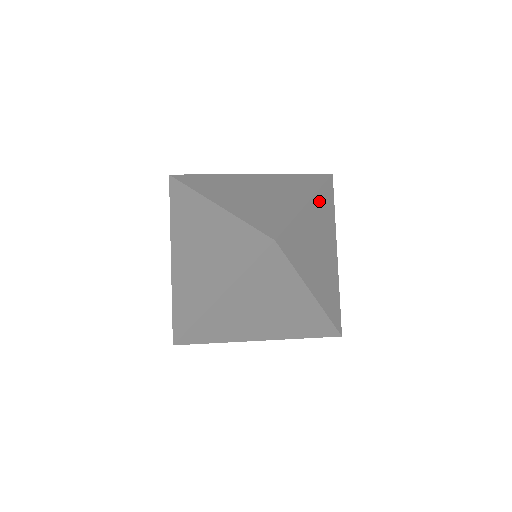
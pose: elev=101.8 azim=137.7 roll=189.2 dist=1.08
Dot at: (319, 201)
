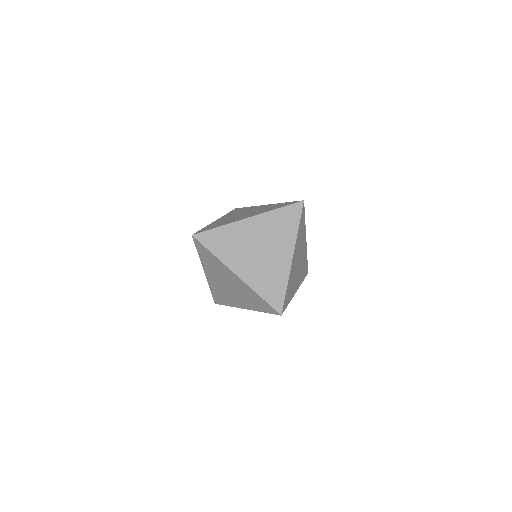
Dot at: (297, 240)
